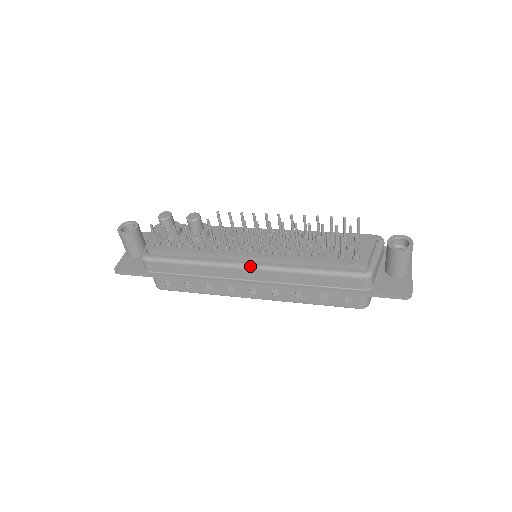
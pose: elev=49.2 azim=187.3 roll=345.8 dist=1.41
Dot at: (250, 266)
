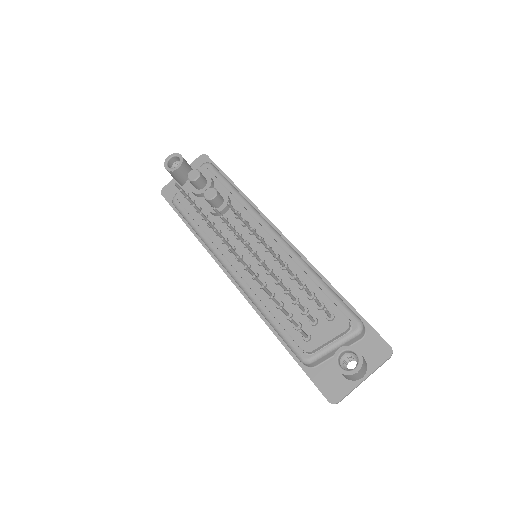
Dot at: (231, 273)
